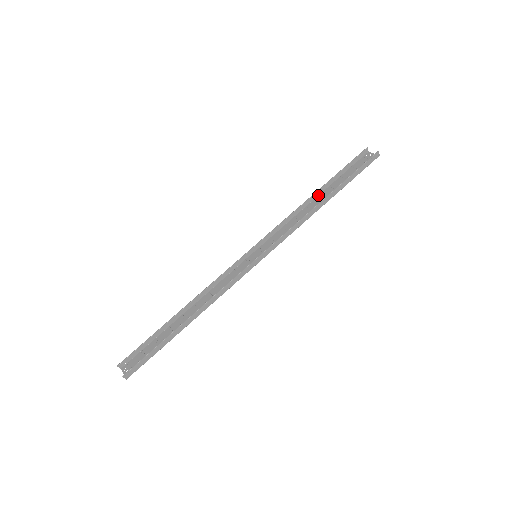
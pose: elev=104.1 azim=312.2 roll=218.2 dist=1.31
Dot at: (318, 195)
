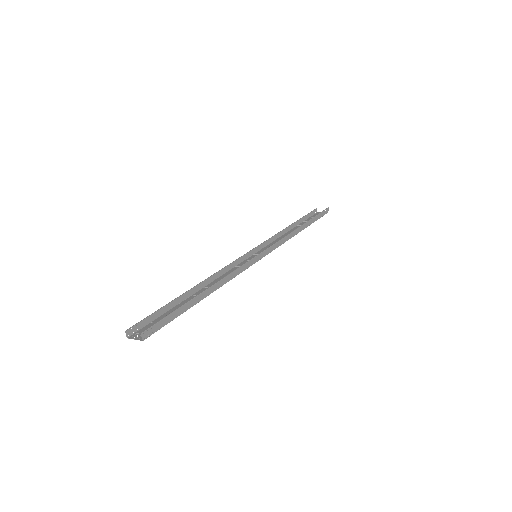
Dot at: (291, 229)
